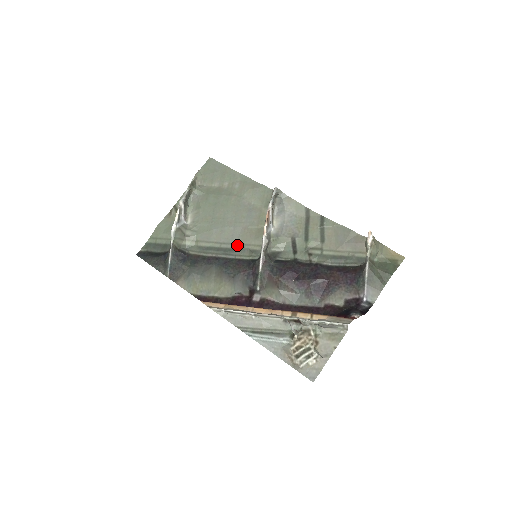
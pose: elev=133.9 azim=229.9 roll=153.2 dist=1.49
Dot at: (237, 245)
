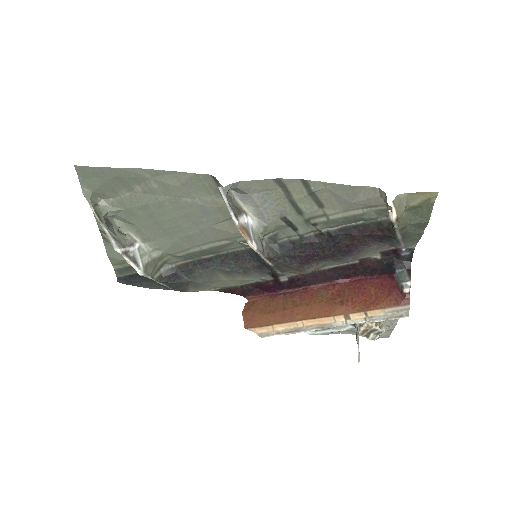
Dot at: (219, 242)
